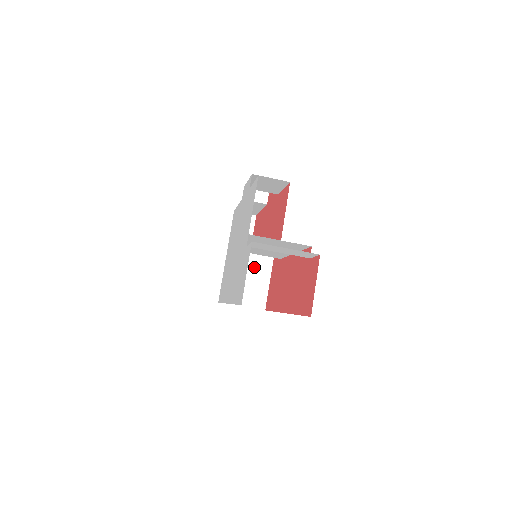
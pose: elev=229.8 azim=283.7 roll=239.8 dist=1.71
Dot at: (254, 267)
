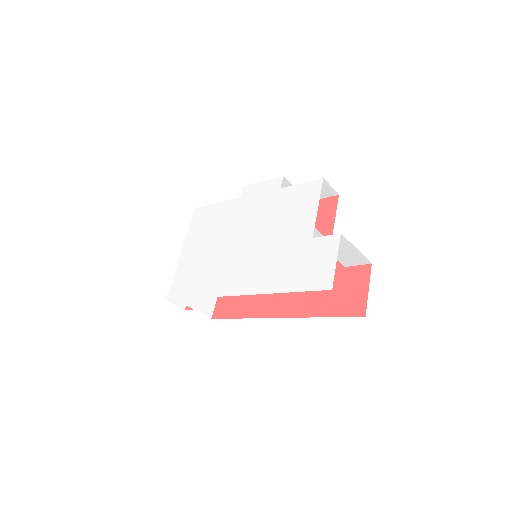
Dot at: occluded
